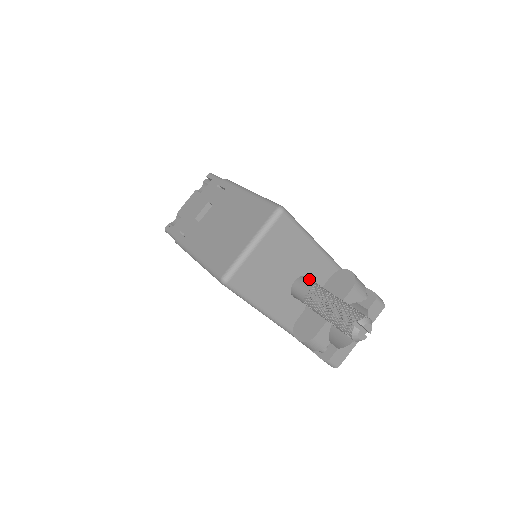
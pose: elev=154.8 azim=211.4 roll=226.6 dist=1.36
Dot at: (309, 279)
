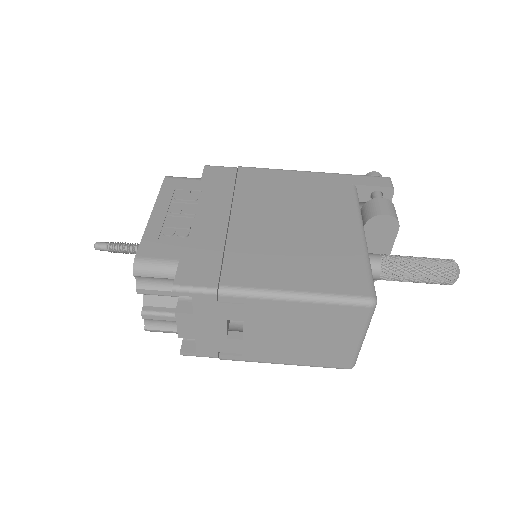
Dot at: occluded
